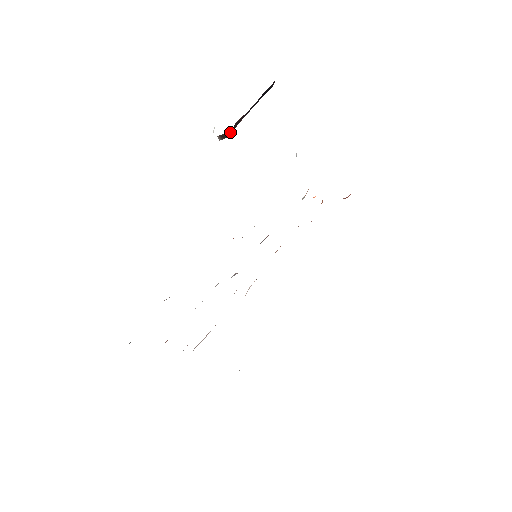
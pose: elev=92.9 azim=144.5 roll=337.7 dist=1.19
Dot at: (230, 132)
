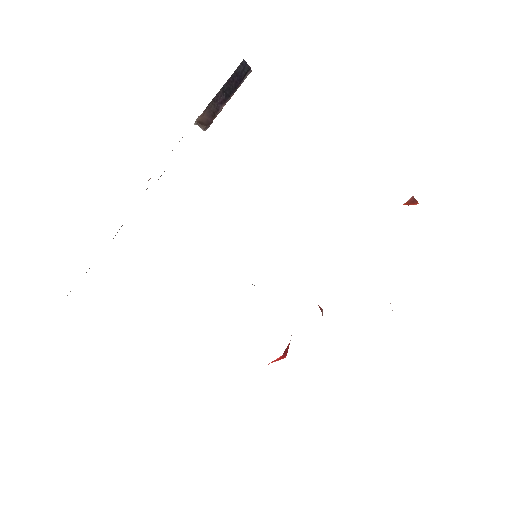
Dot at: (206, 117)
